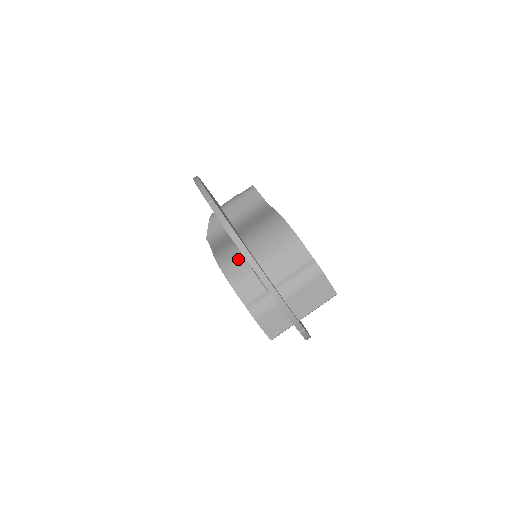
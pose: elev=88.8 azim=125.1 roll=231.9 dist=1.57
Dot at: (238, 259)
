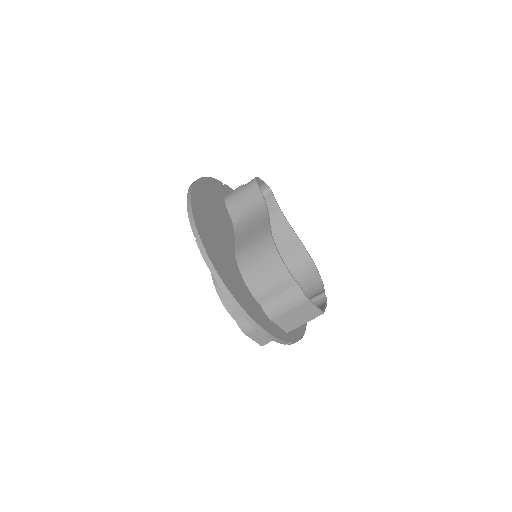
Dot at: occluded
